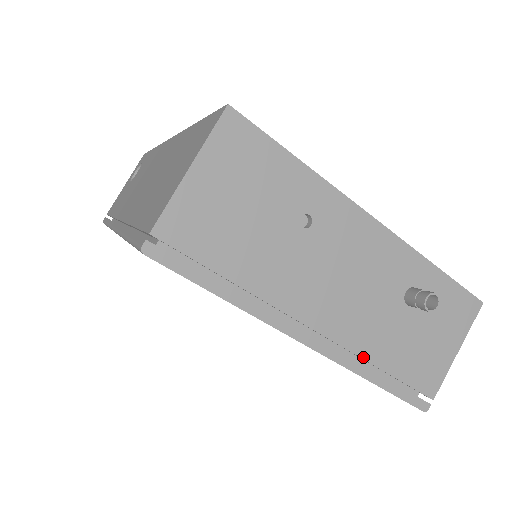
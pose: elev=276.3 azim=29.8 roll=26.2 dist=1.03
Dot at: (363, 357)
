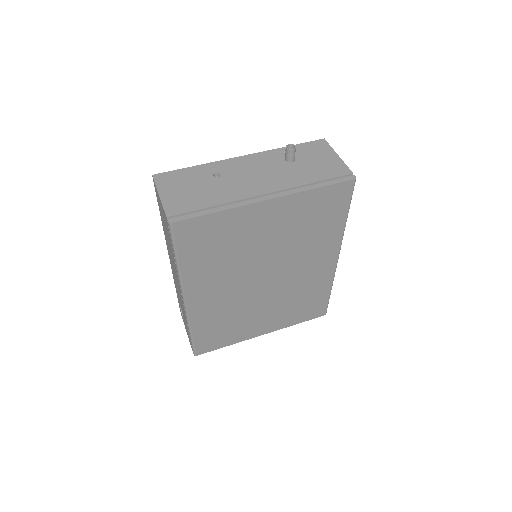
Dot at: (298, 186)
